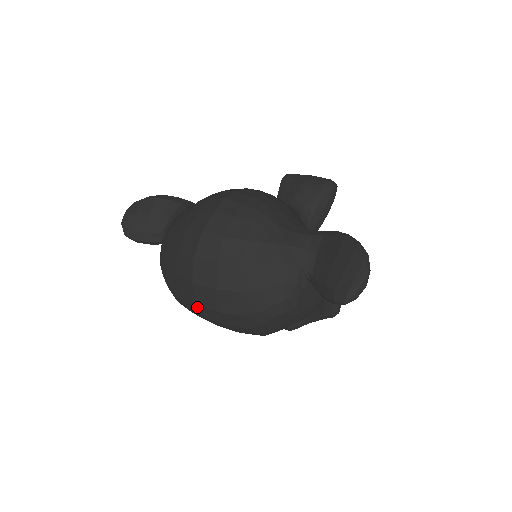
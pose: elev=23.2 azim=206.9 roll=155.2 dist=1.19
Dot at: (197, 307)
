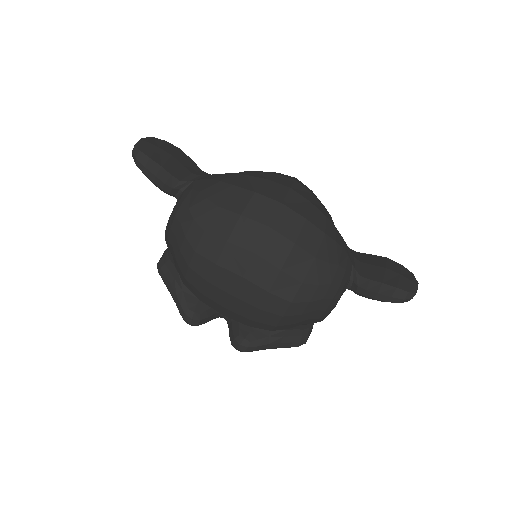
Dot at: (249, 258)
